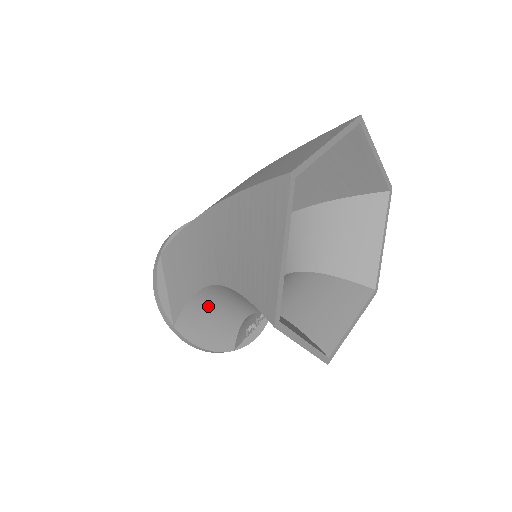
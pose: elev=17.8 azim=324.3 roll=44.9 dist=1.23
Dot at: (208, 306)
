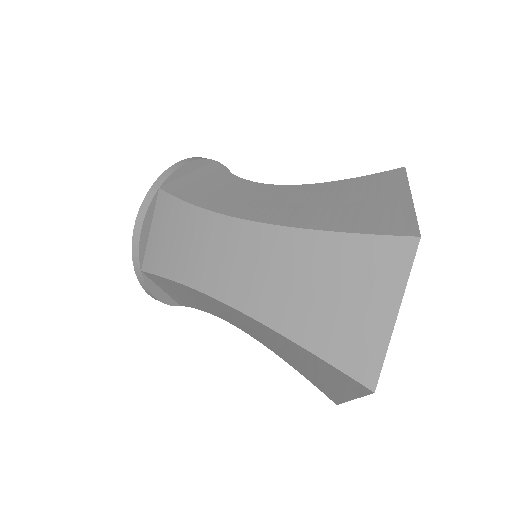
Dot at: occluded
